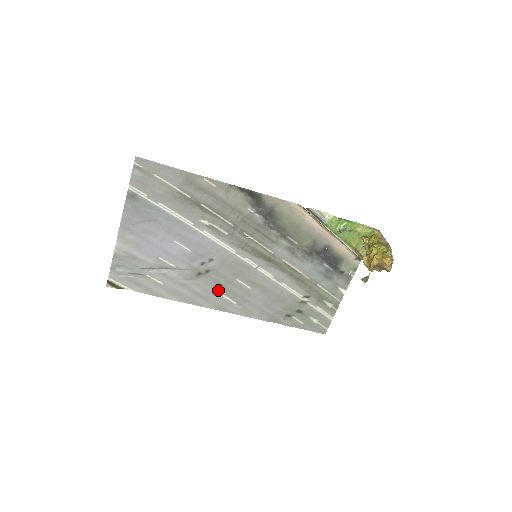
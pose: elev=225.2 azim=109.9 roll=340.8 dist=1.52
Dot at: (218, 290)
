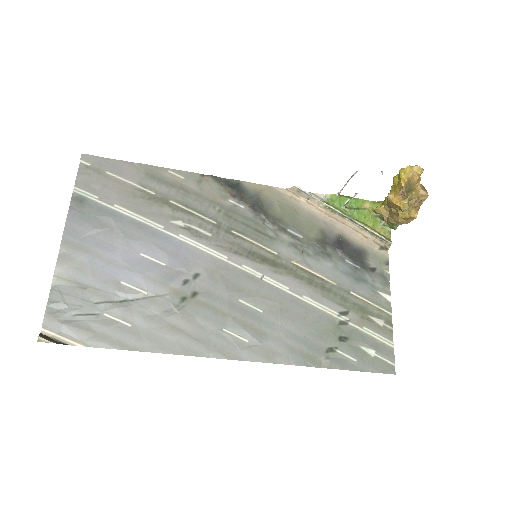
Dot at: (216, 322)
